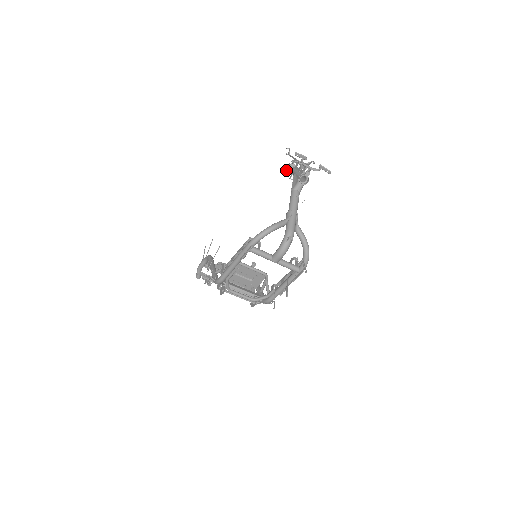
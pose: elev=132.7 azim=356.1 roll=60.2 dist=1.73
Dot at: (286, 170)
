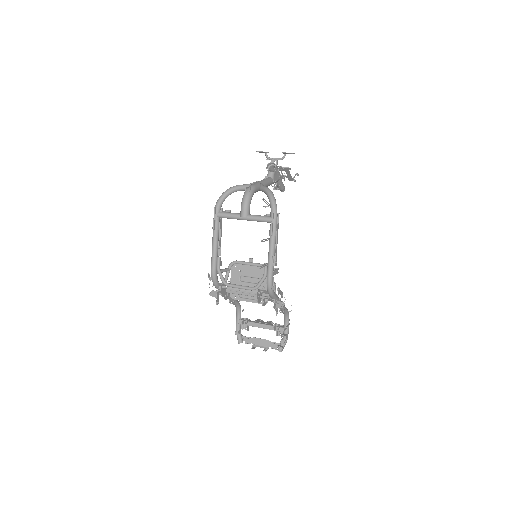
Dot at: (274, 188)
